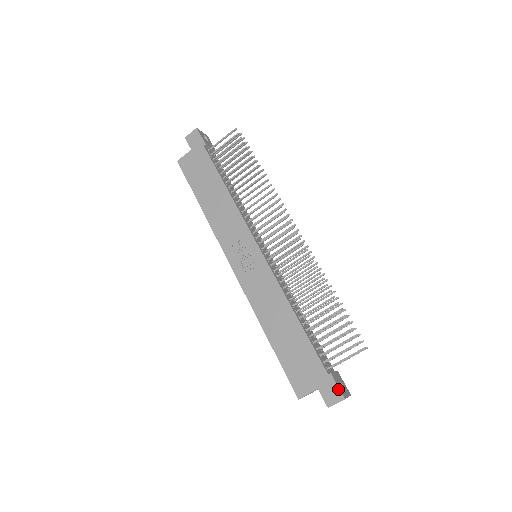
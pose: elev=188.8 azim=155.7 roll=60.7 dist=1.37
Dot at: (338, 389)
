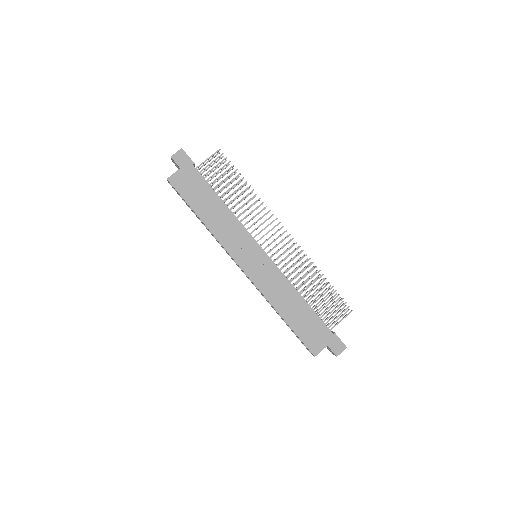
Dot at: (342, 342)
